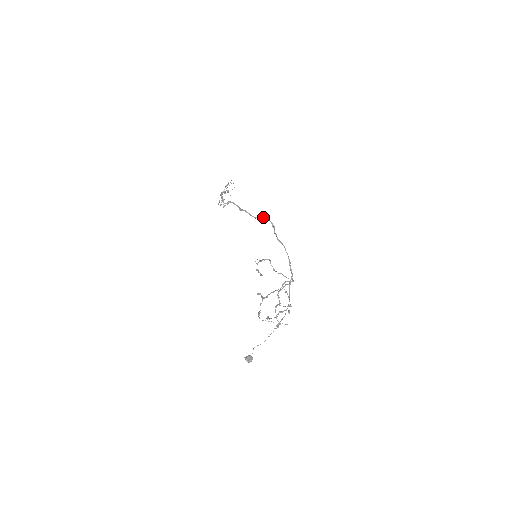
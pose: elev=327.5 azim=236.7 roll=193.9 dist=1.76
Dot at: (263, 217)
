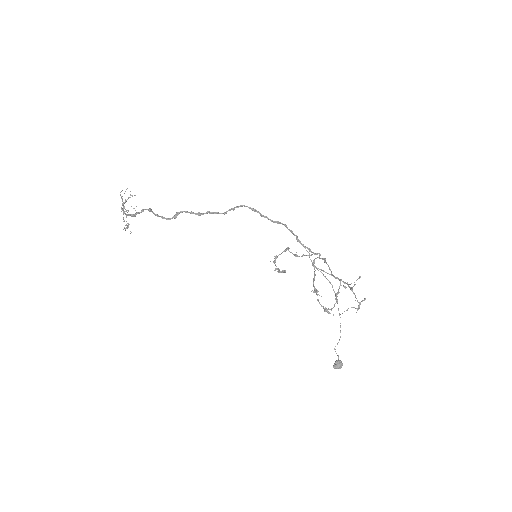
Dot at: (235, 207)
